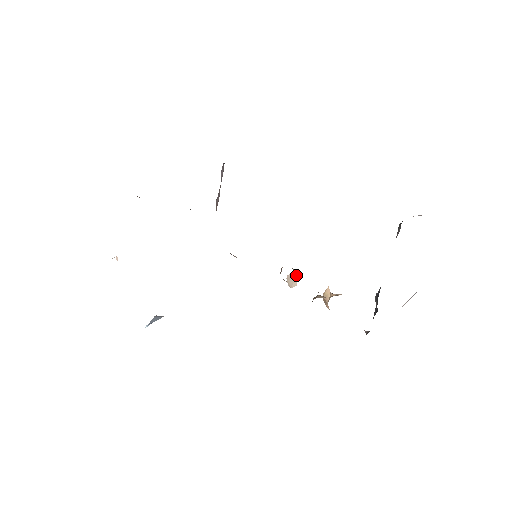
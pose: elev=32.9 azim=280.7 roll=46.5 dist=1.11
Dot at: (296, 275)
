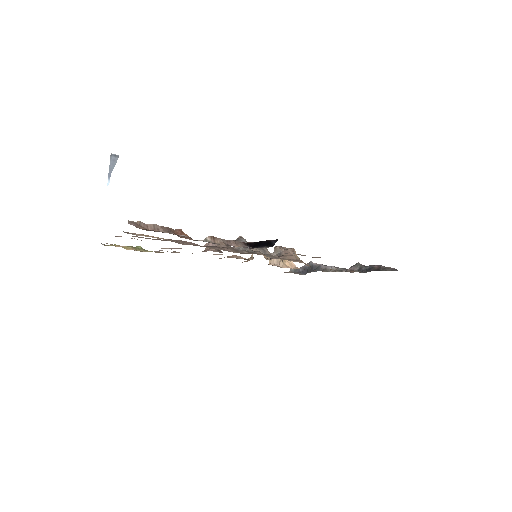
Dot at: occluded
